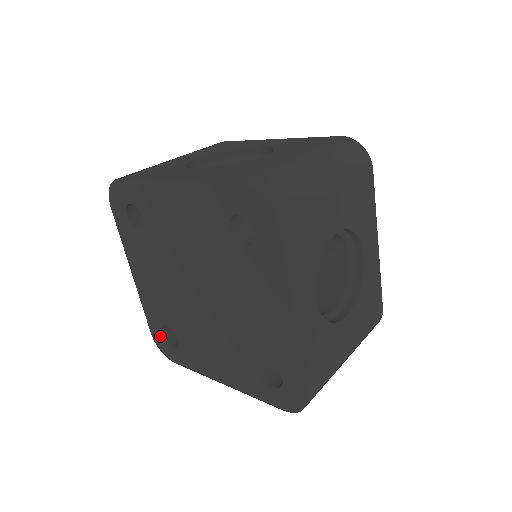
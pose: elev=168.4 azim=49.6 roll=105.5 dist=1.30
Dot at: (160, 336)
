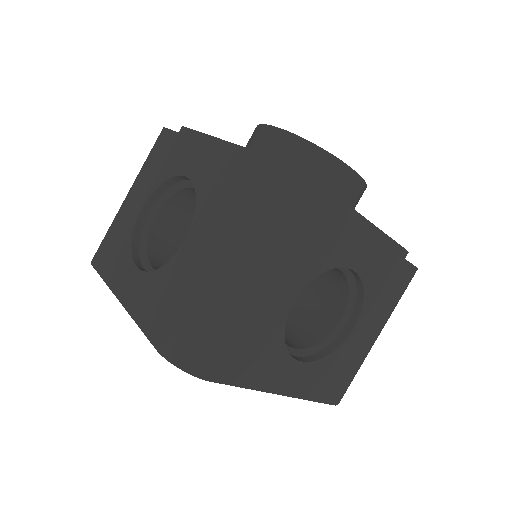
Dot at: occluded
